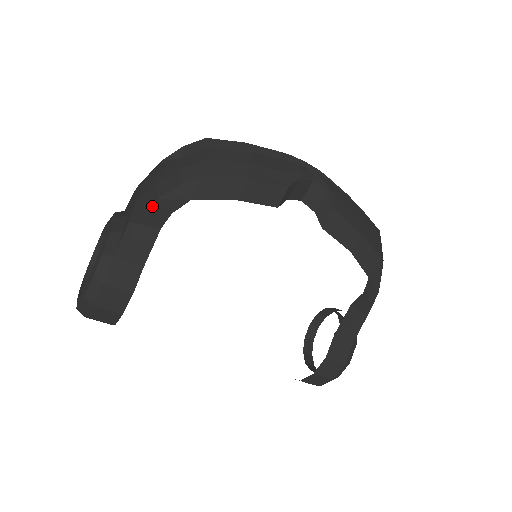
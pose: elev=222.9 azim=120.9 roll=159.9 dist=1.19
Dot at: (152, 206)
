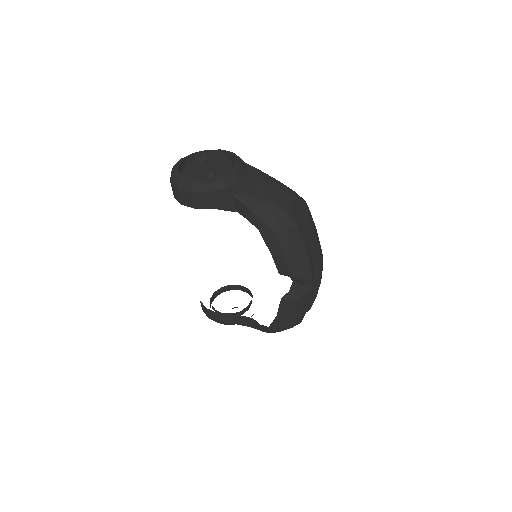
Dot at: (246, 208)
